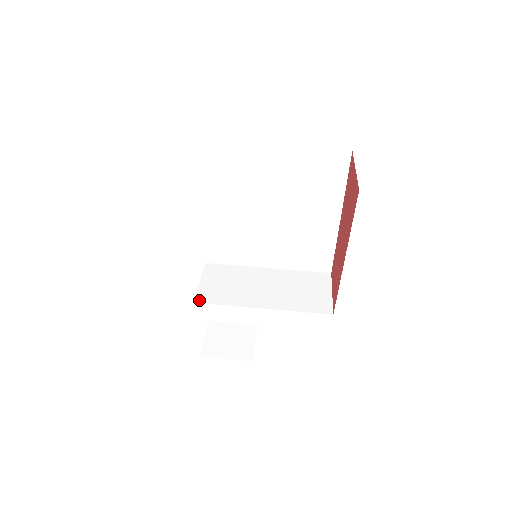
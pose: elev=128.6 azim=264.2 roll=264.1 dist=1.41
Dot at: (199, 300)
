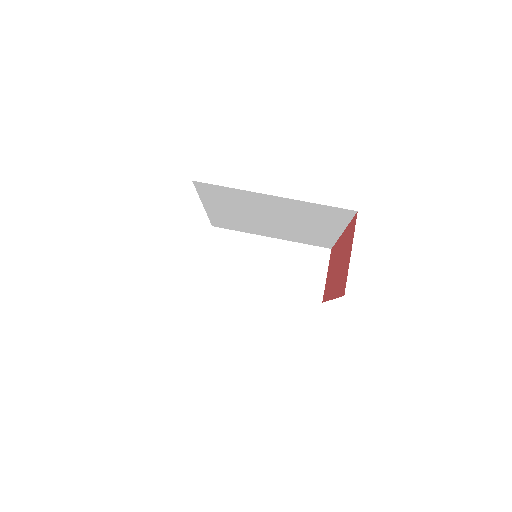
Dot at: (205, 276)
